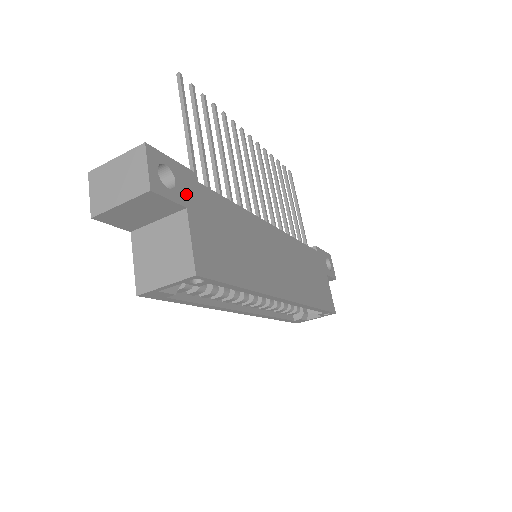
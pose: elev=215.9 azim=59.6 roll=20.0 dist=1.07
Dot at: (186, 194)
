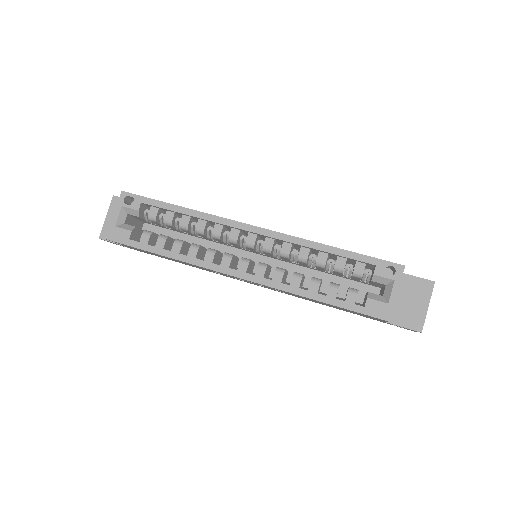
Dot at: occluded
